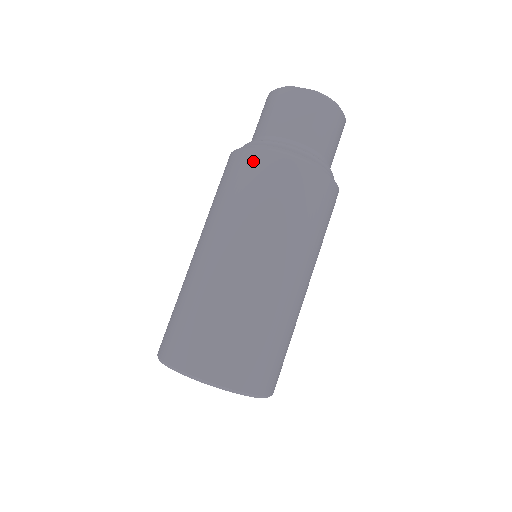
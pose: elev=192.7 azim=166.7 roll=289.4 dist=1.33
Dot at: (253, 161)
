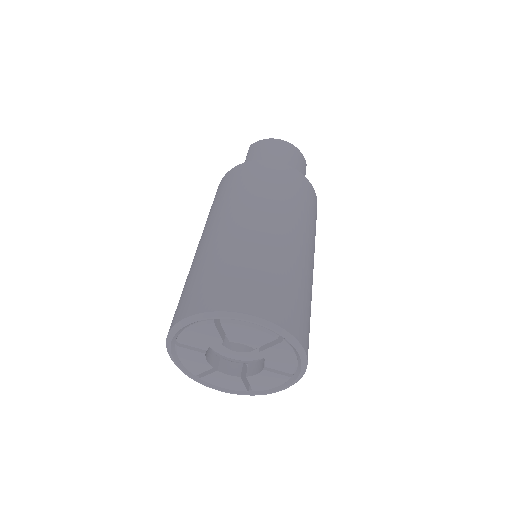
Dot at: occluded
